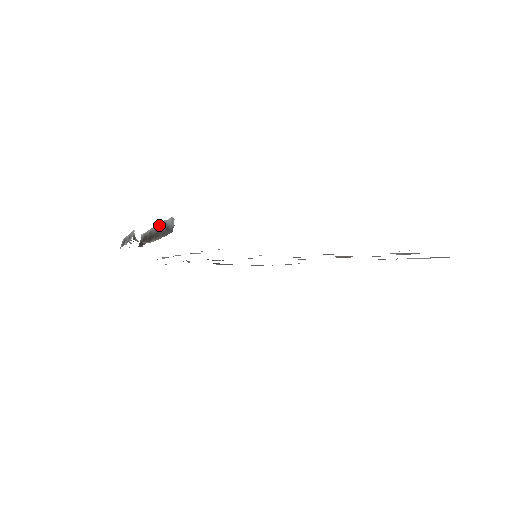
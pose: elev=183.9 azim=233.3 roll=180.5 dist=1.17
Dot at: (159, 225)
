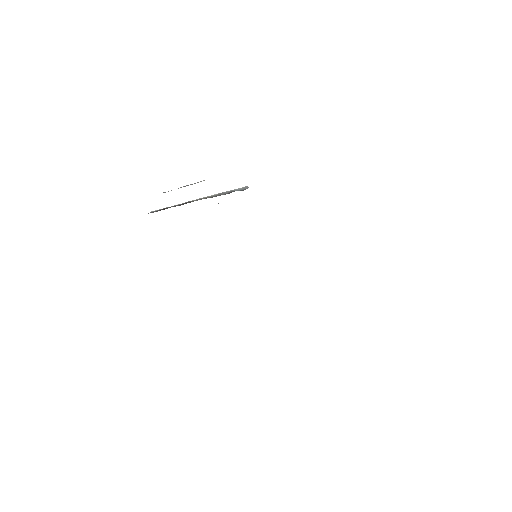
Dot at: (212, 195)
